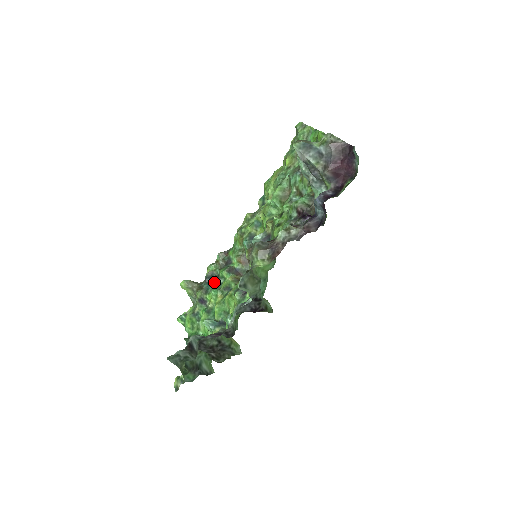
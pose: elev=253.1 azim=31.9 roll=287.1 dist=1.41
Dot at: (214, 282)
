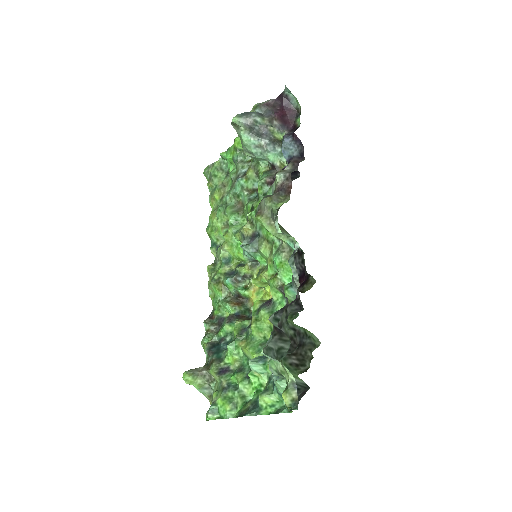
Dot at: (221, 346)
